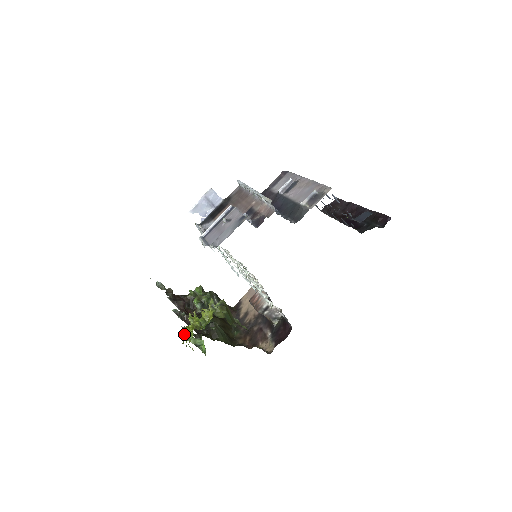
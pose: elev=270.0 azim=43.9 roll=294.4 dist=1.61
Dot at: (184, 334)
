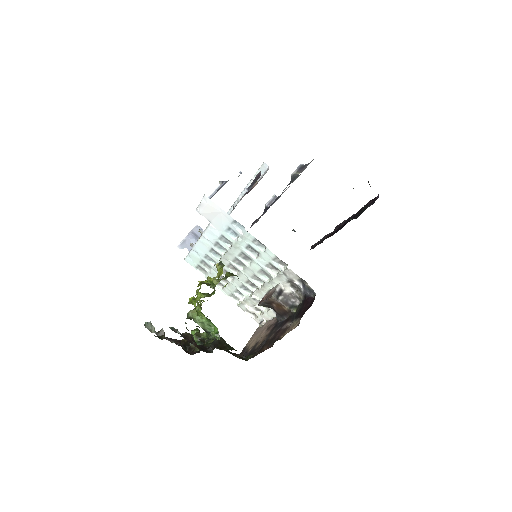
Dot at: (190, 302)
